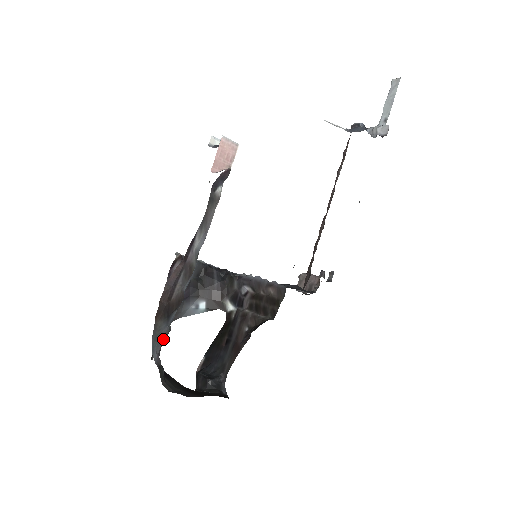
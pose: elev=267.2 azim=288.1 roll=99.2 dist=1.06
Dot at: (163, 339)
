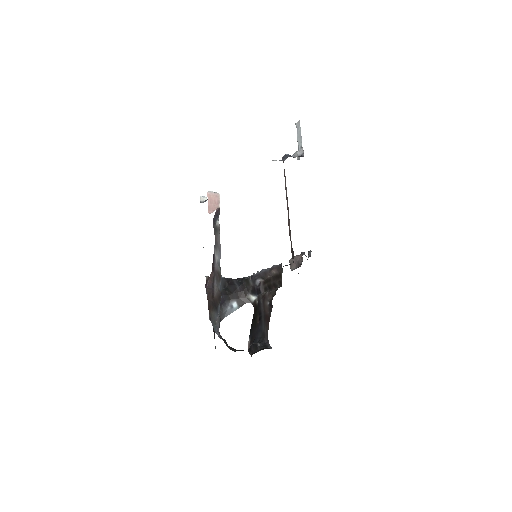
Dot at: (218, 324)
